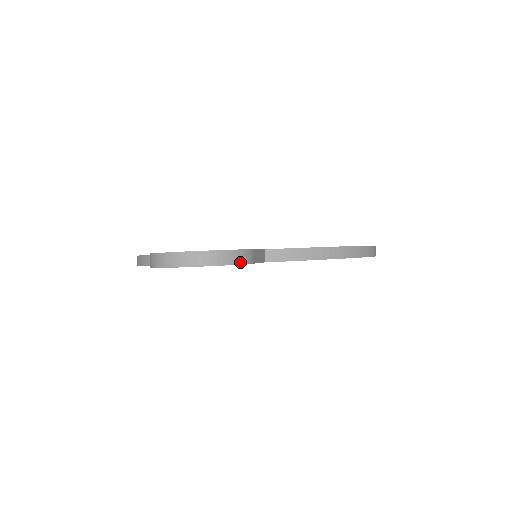
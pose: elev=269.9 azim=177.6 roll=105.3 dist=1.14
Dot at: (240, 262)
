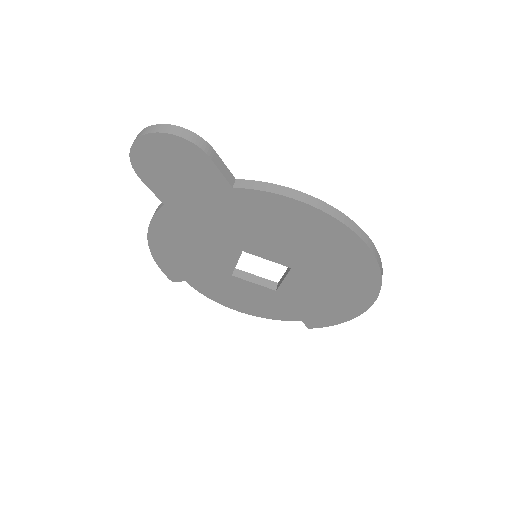
Dot at: (194, 142)
